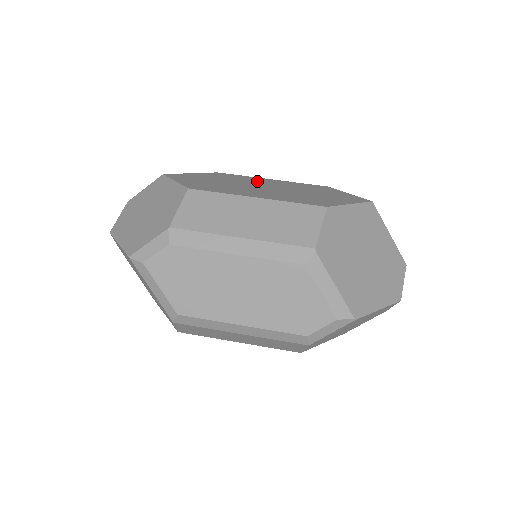
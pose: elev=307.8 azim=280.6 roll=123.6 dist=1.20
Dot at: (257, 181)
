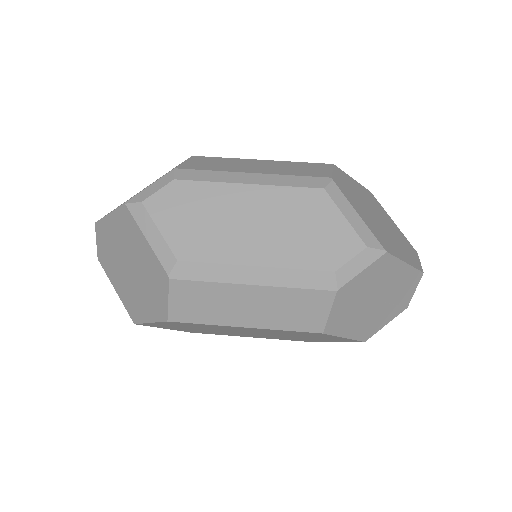
Dot at: occluded
